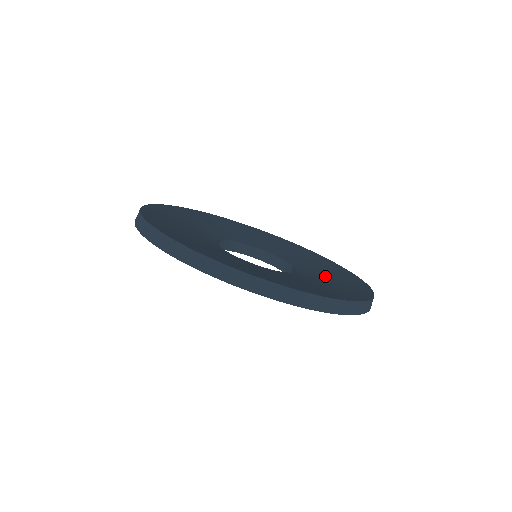
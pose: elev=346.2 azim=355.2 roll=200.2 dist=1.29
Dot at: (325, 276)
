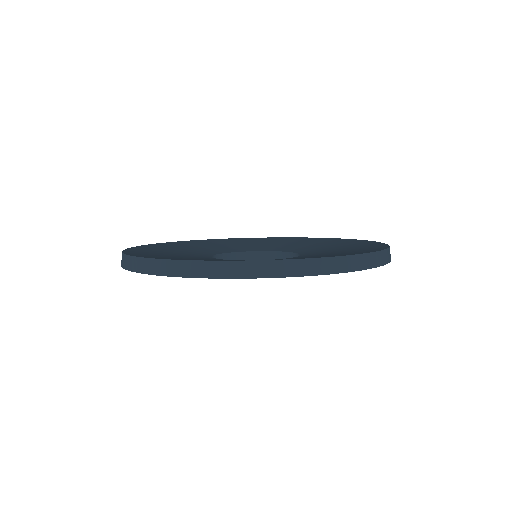
Dot at: (333, 249)
